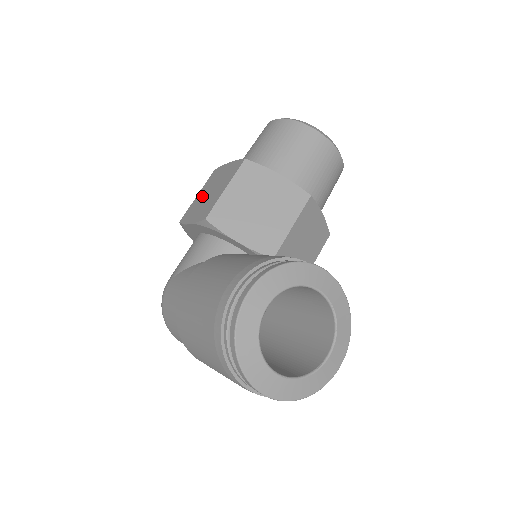
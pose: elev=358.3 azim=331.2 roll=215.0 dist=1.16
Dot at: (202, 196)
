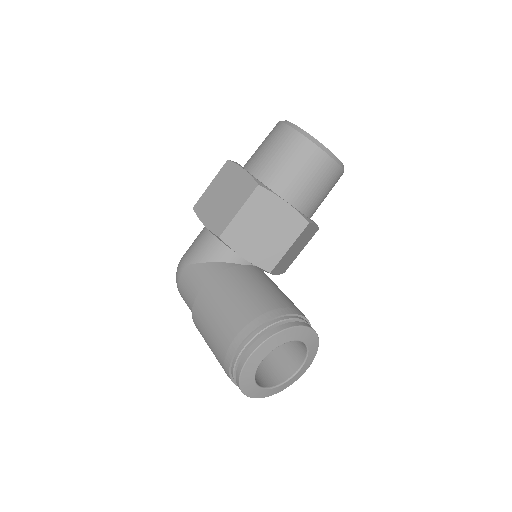
Dot at: (215, 193)
